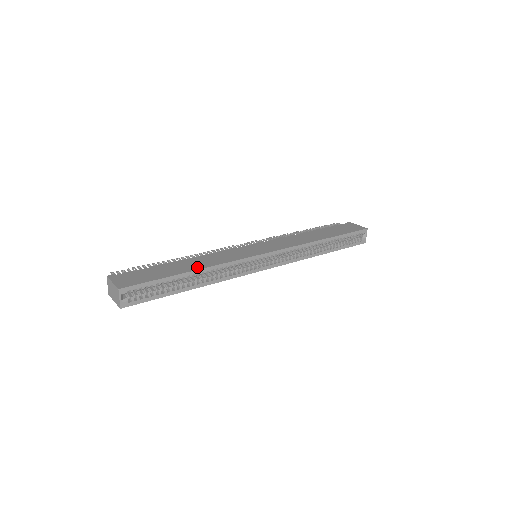
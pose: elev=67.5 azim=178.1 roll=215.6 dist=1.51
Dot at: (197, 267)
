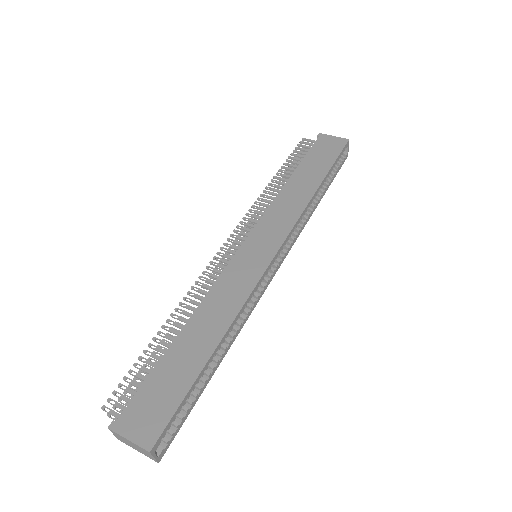
Dot at: (215, 336)
